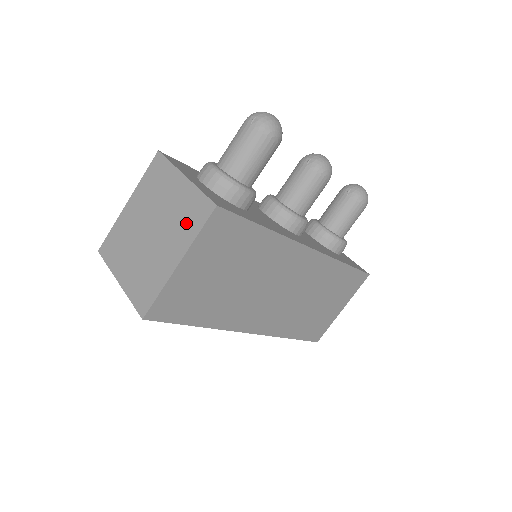
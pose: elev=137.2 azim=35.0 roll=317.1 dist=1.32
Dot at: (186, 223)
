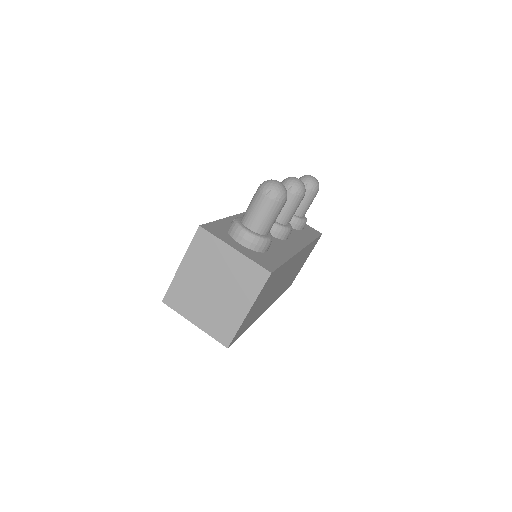
Dot at: (247, 284)
